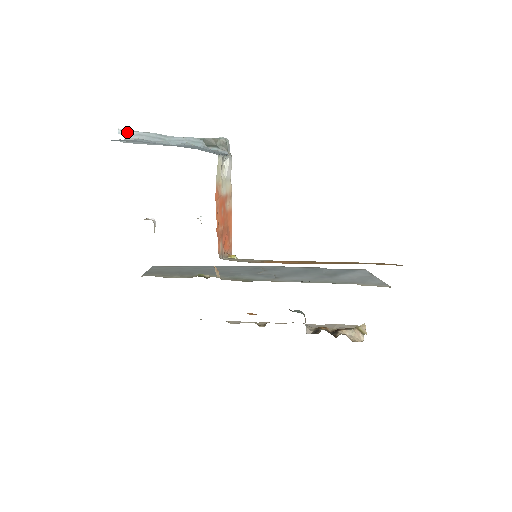
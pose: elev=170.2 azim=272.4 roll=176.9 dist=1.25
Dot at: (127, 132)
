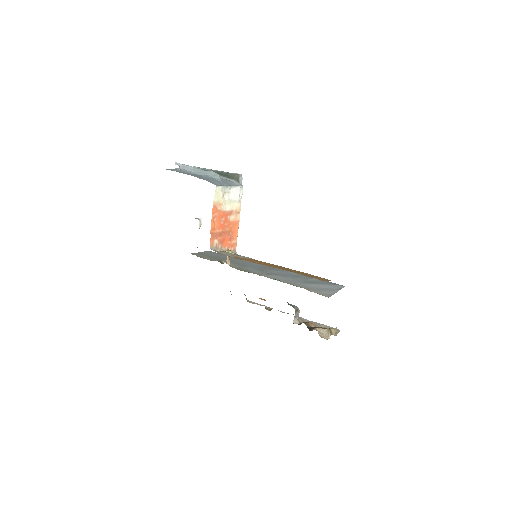
Dot at: (179, 164)
